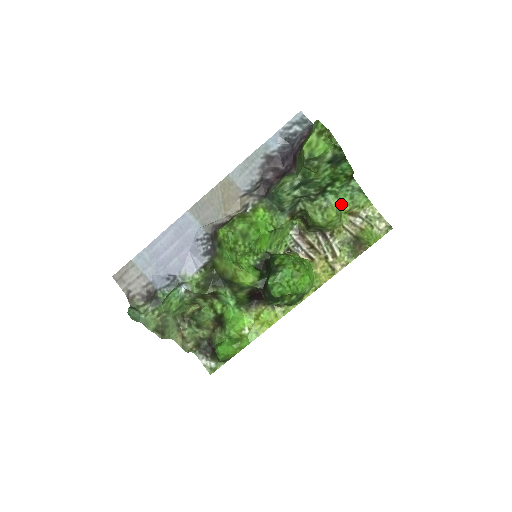
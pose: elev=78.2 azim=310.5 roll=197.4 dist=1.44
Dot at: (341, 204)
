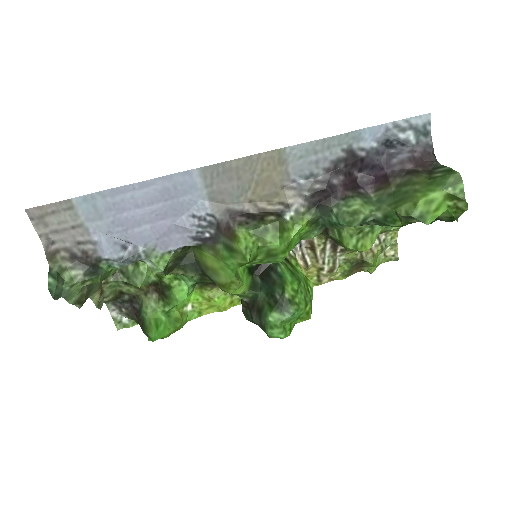
Dot at: occluded
